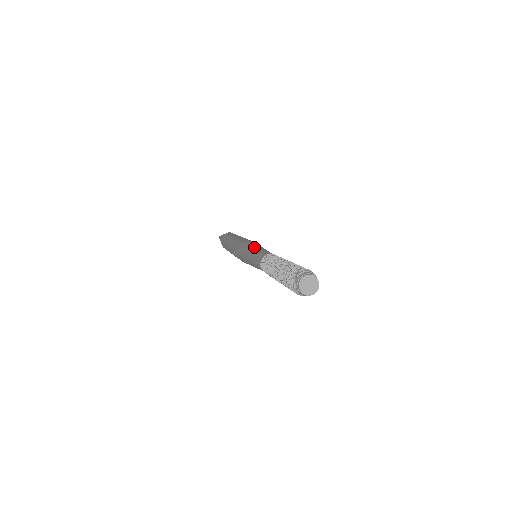
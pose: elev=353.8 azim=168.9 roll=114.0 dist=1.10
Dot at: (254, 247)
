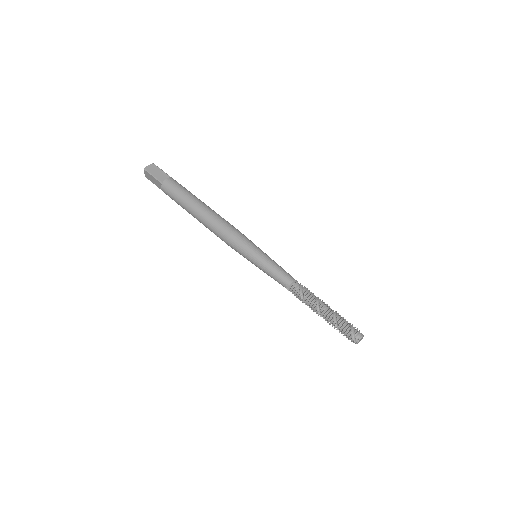
Dot at: (263, 256)
